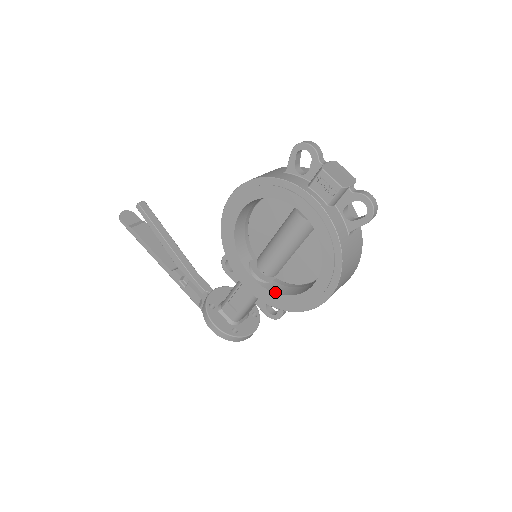
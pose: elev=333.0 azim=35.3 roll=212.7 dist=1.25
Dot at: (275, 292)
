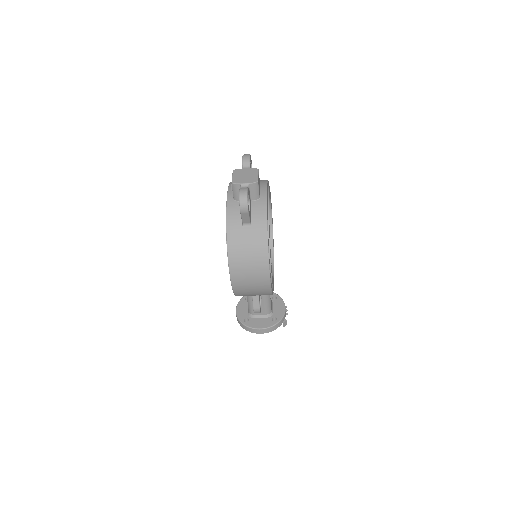
Dot at: occluded
